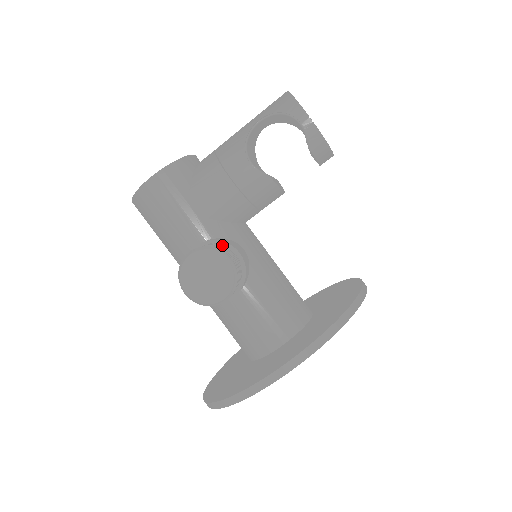
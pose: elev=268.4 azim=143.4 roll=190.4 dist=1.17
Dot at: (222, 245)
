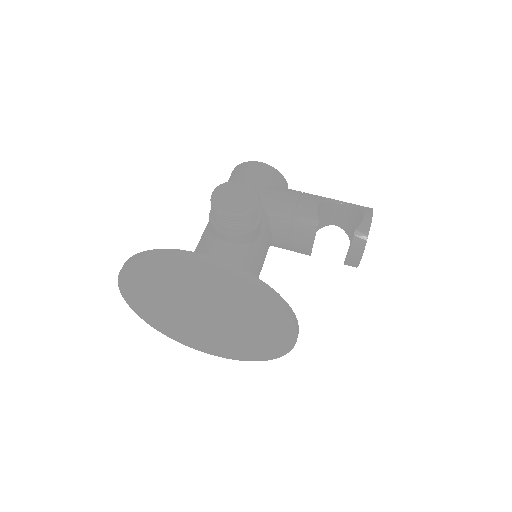
Dot at: occluded
